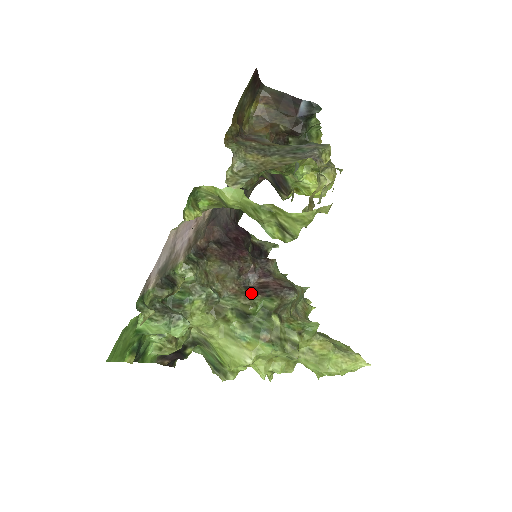
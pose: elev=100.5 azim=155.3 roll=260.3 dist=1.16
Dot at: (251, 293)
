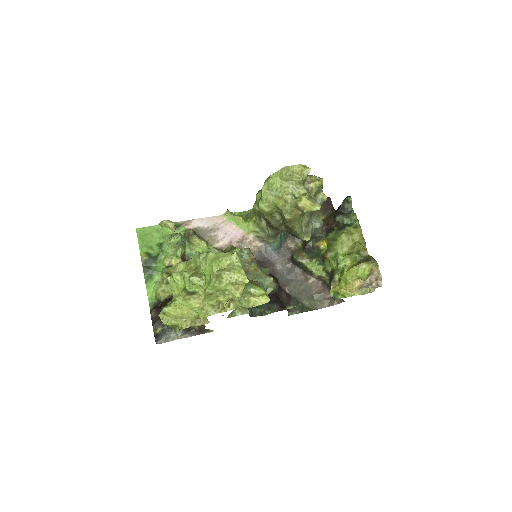
Dot at: occluded
